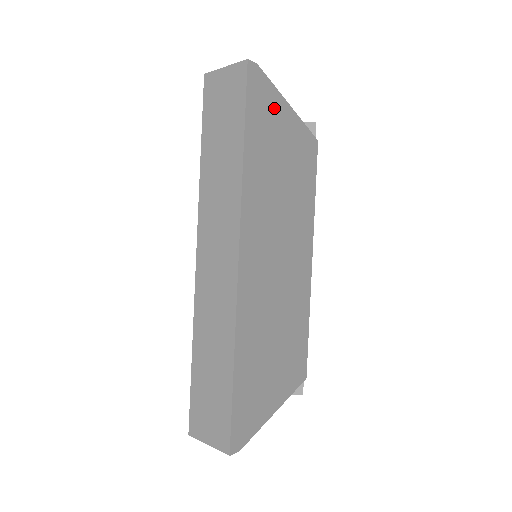
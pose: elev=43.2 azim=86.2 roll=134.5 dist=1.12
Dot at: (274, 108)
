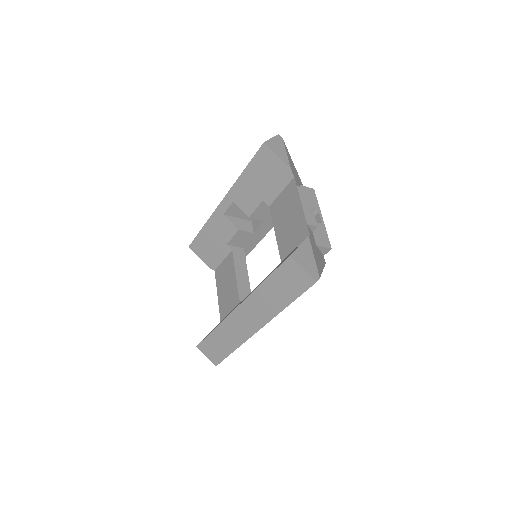
Dot at: occluded
